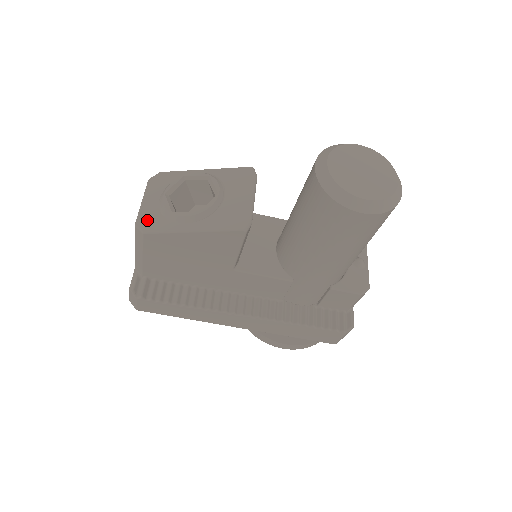
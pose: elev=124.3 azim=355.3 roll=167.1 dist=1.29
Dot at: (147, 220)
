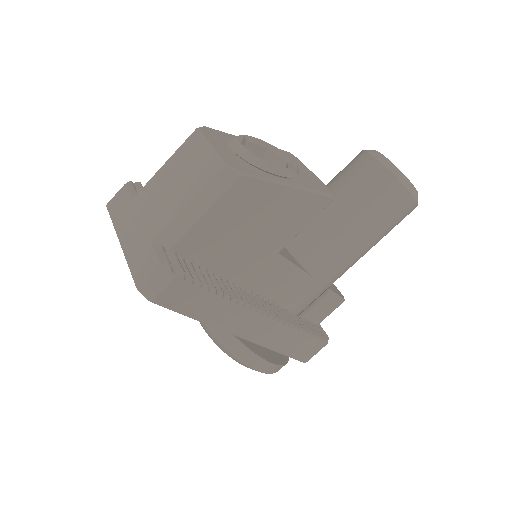
Dot at: (236, 163)
